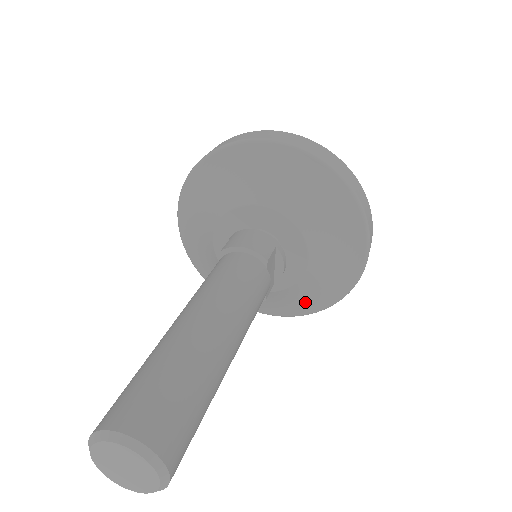
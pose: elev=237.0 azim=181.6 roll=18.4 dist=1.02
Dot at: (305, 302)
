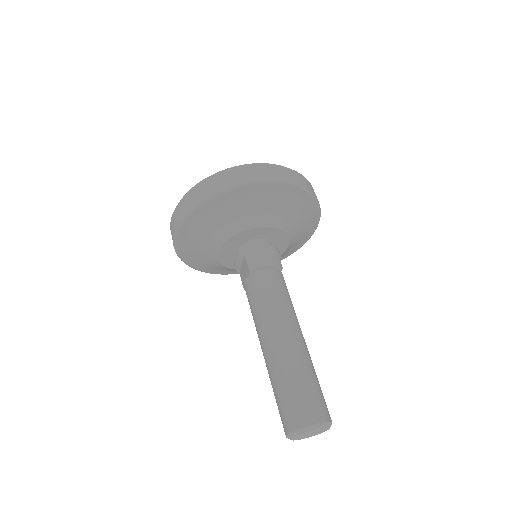
Dot at: occluded
